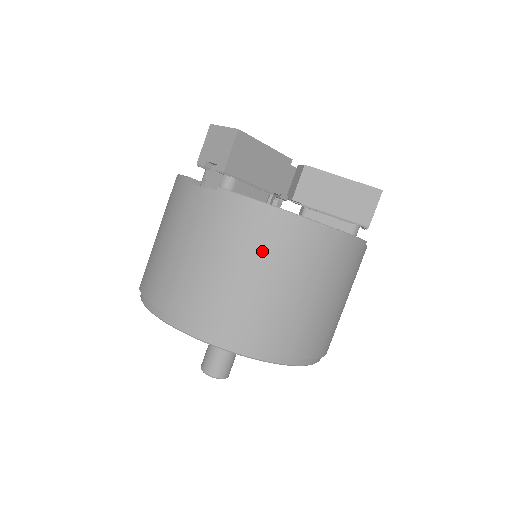
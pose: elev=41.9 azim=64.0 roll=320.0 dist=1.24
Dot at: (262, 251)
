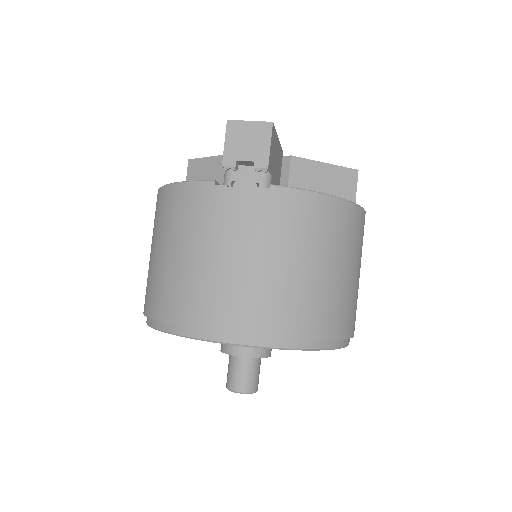
Dot at: (327, 241)
